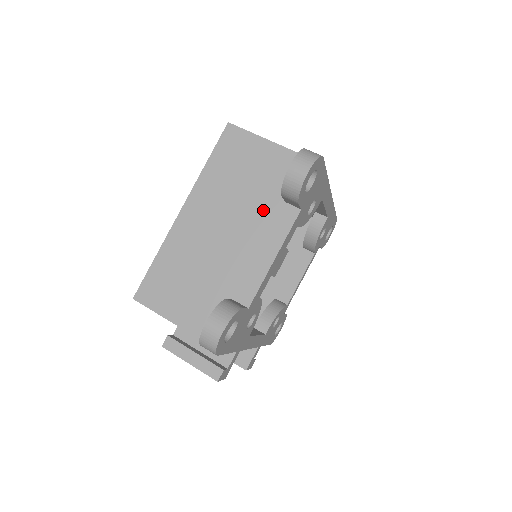
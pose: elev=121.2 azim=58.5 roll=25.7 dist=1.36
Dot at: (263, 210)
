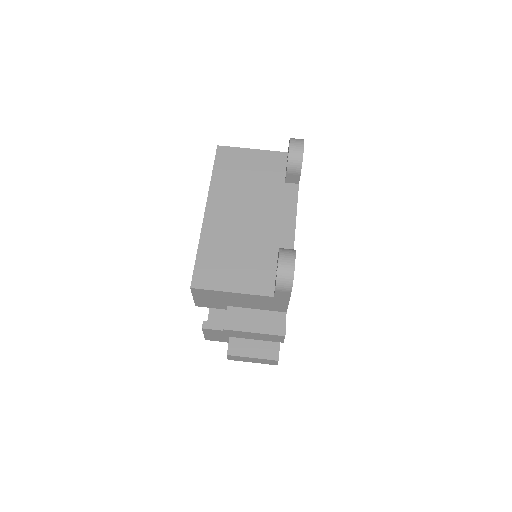
Dot at: (271, 192)
